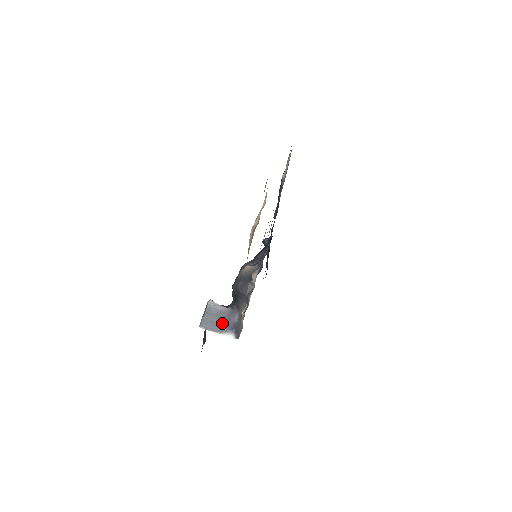
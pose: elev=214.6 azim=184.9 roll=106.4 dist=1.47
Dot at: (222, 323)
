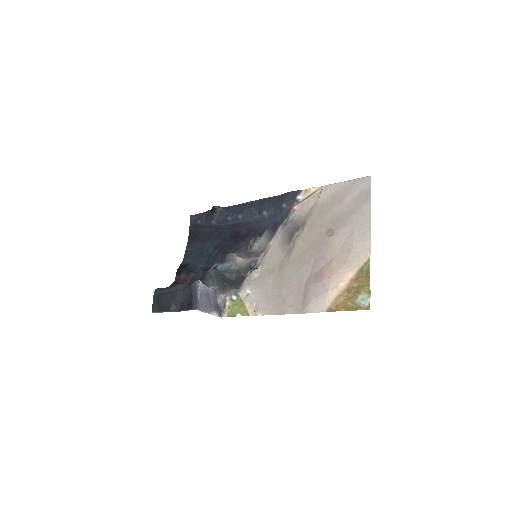
Dot at: (210, 303)
